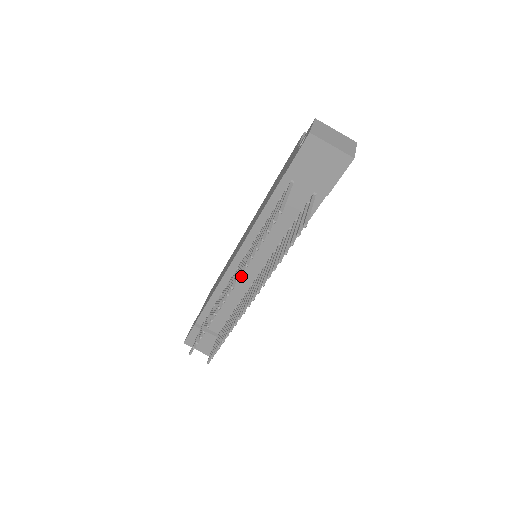
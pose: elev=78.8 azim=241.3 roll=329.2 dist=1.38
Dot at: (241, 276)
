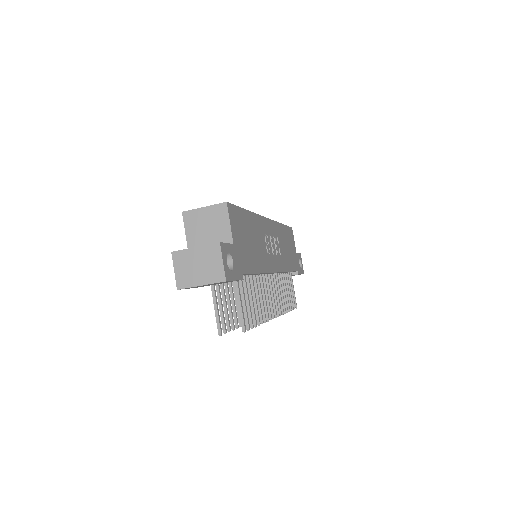
Dot at: occluded
